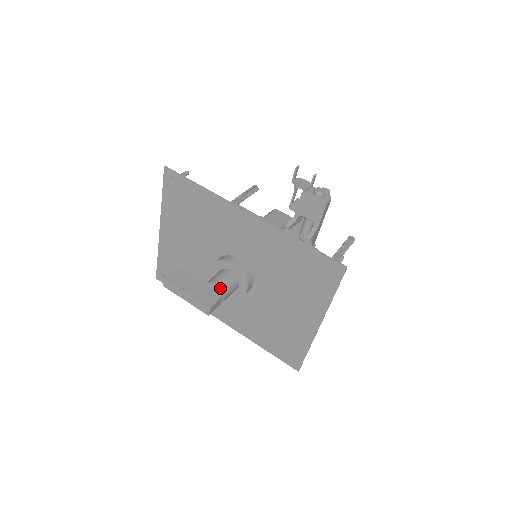
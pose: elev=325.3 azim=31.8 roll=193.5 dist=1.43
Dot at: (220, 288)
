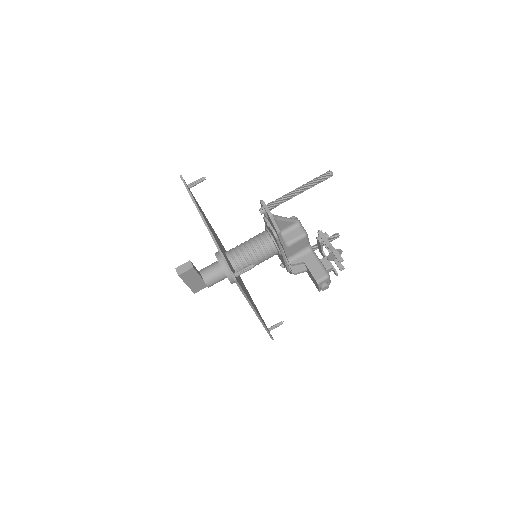
Dot at: occluded
